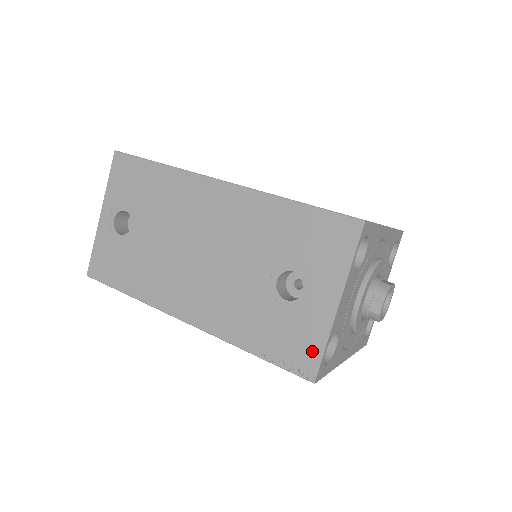
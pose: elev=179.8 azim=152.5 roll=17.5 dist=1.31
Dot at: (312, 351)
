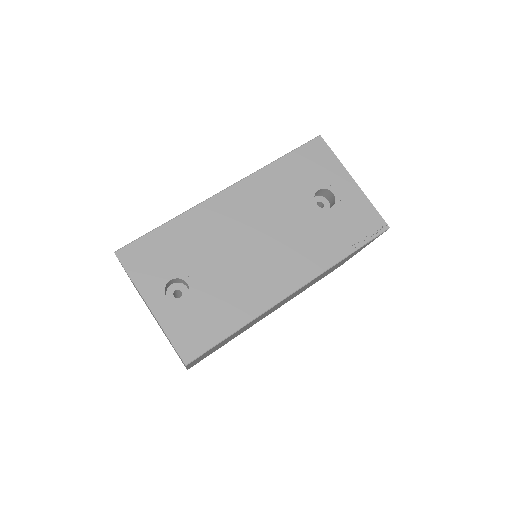
Dot at: (371, 215)
